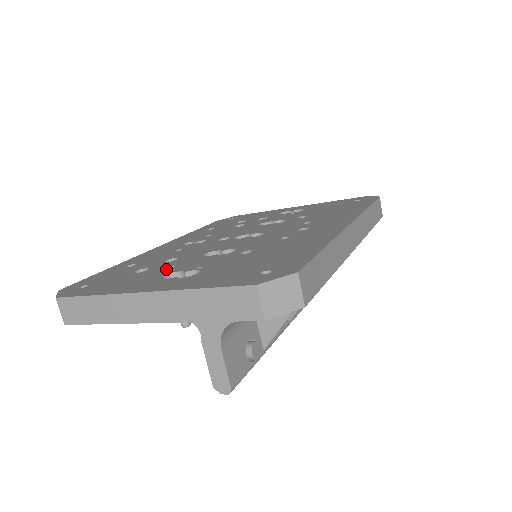
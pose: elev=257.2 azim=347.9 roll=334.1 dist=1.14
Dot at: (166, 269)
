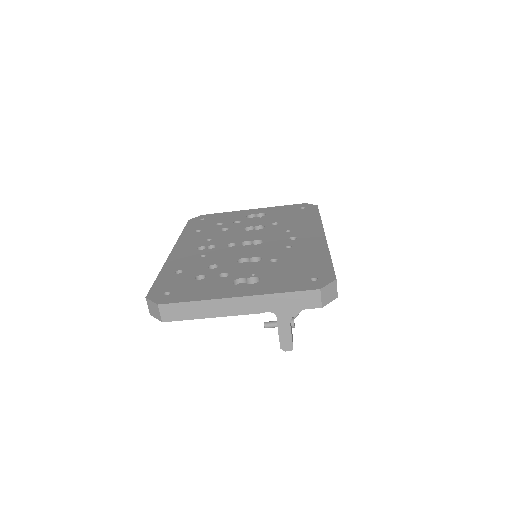
Dot at: (220, 275)
